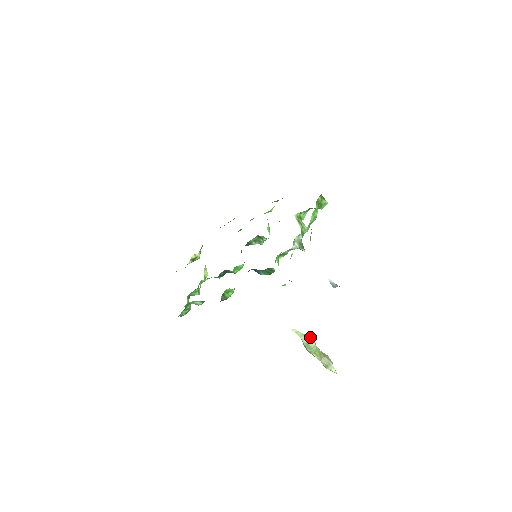
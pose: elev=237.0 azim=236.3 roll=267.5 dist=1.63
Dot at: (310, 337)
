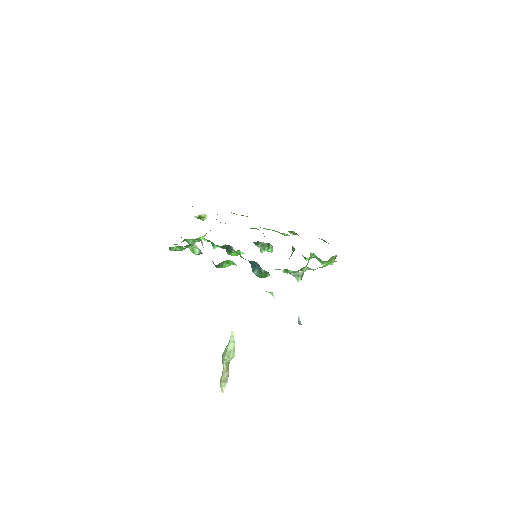
Dot at: occluded
